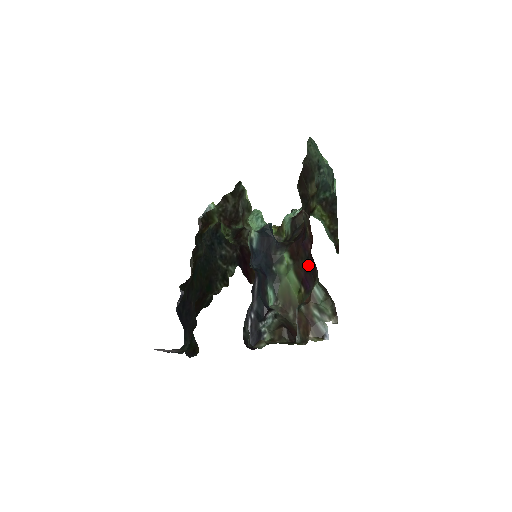
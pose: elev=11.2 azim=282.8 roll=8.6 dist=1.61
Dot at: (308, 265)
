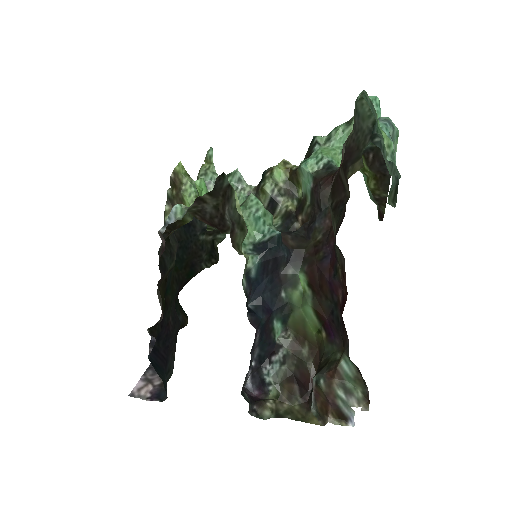
Dot at: (335, 315)
